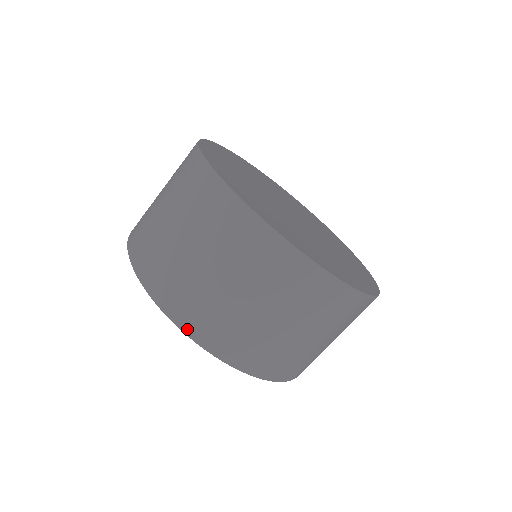
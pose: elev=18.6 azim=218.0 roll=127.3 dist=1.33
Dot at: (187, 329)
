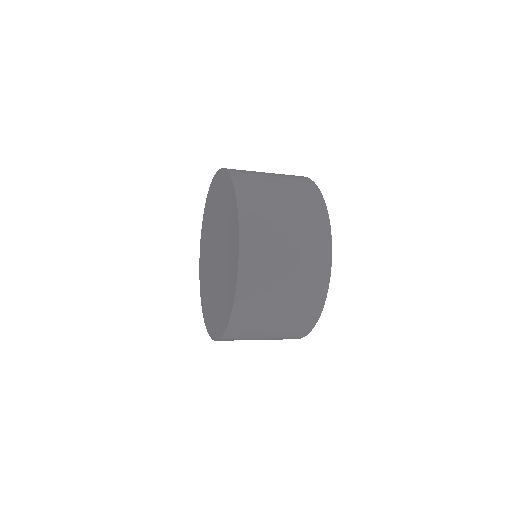
Dot at: (229, 330)
